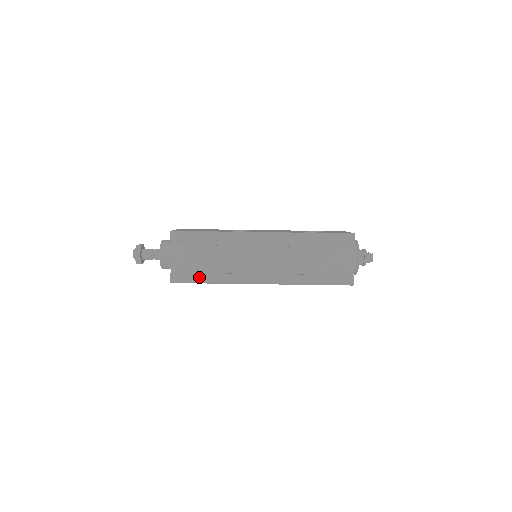
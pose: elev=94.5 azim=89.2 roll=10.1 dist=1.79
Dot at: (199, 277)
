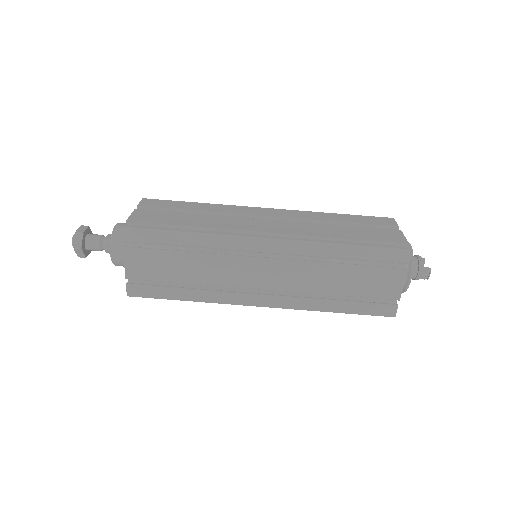
Dot at: (169, 292)
